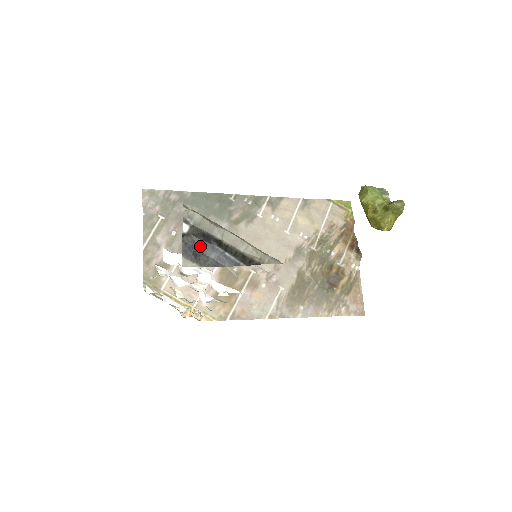
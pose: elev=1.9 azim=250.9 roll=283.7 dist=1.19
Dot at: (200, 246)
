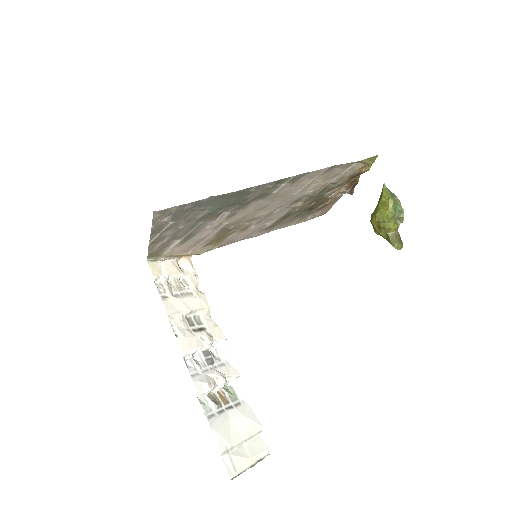
Dot at: occluded
